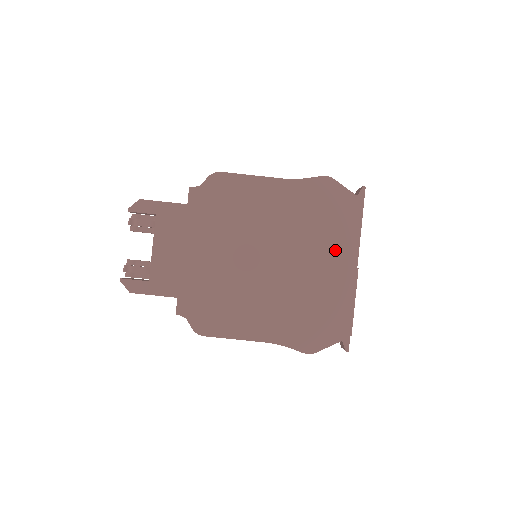
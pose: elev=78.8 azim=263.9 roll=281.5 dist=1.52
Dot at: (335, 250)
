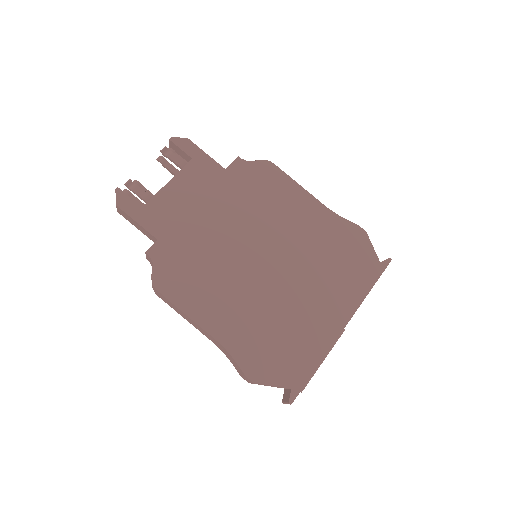
Dot at: (335, 296)
